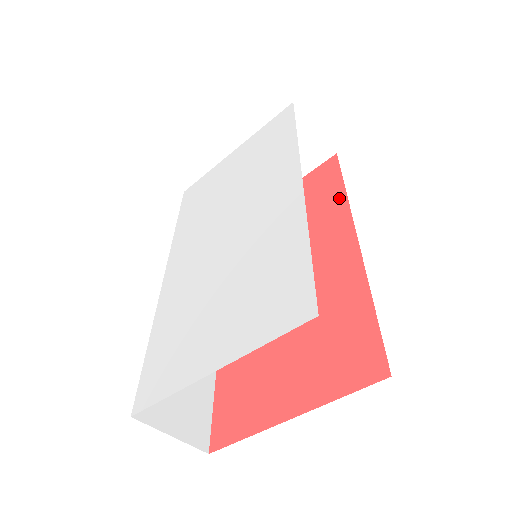
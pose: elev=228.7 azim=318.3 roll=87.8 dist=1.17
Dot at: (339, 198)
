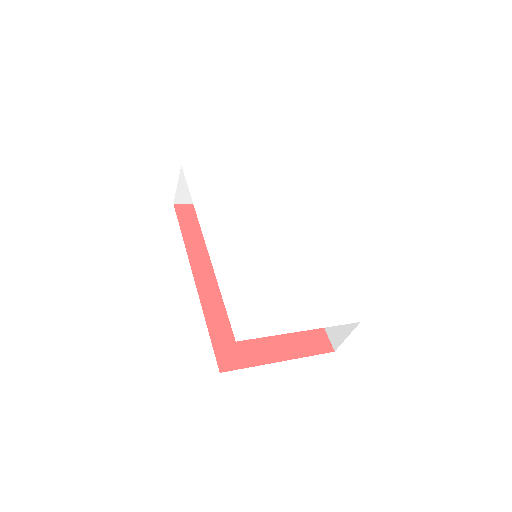
Dot at: occluded
